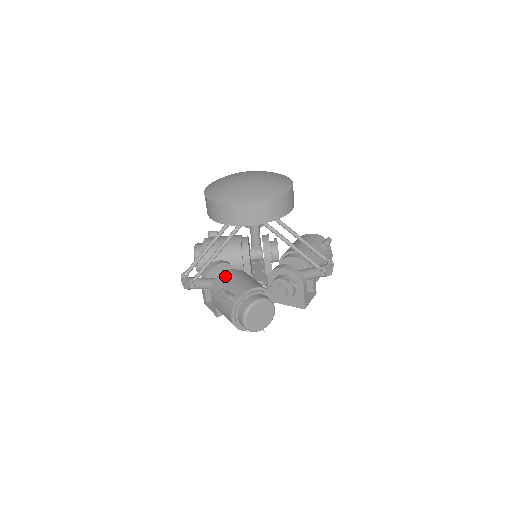
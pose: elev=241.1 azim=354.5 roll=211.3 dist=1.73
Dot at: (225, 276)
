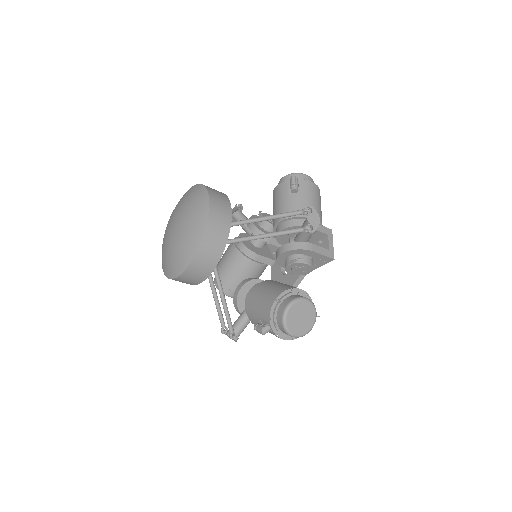
Dot at: (248, 307)
